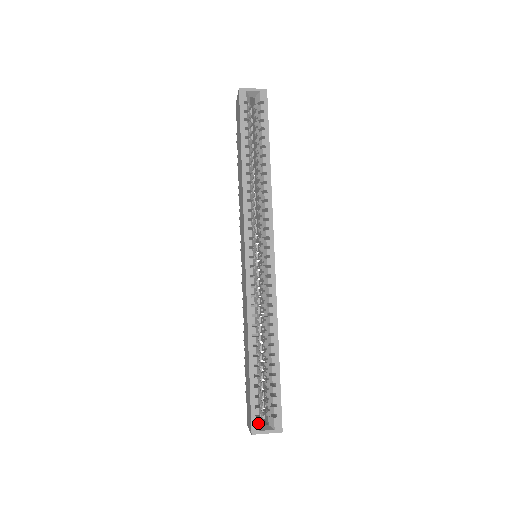
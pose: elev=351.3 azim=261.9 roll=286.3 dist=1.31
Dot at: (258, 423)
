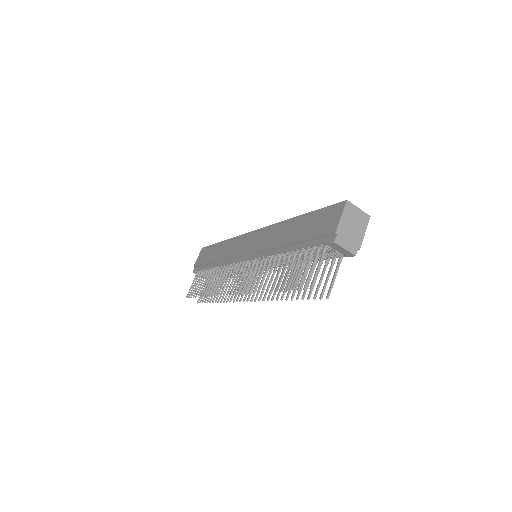
Dot at: occluded
